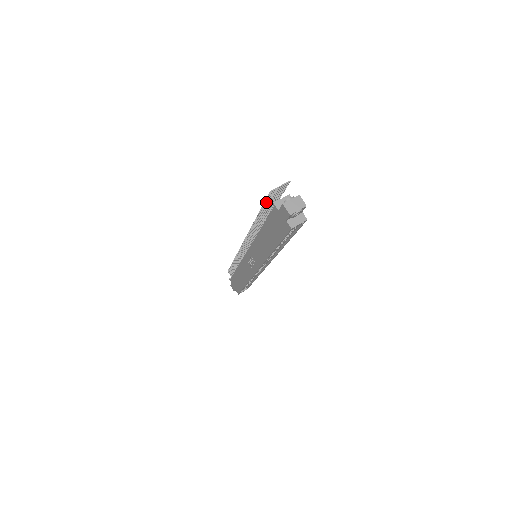
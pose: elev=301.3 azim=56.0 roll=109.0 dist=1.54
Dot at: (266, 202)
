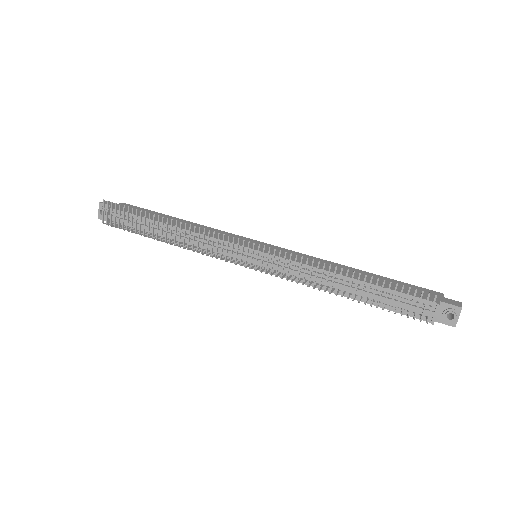
Dot at: occluded
